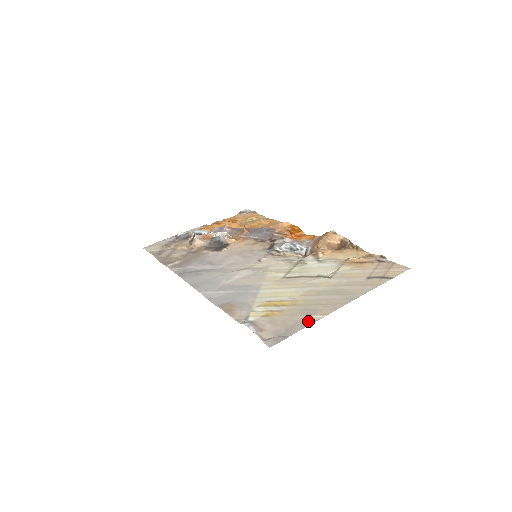
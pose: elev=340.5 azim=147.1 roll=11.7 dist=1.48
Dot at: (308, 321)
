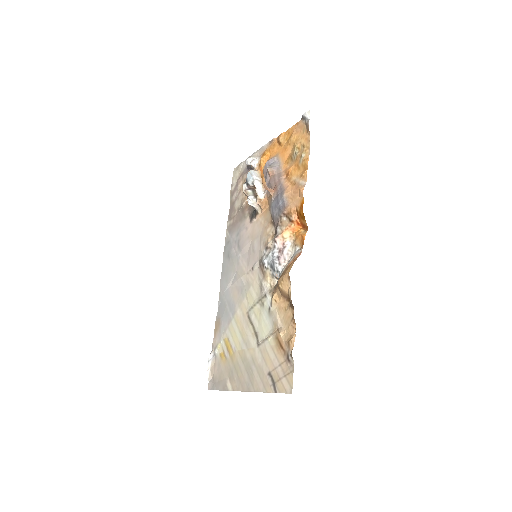
Dot at: (225, 386)
